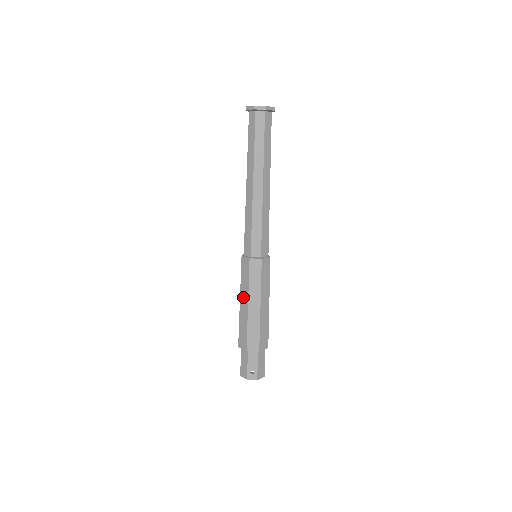
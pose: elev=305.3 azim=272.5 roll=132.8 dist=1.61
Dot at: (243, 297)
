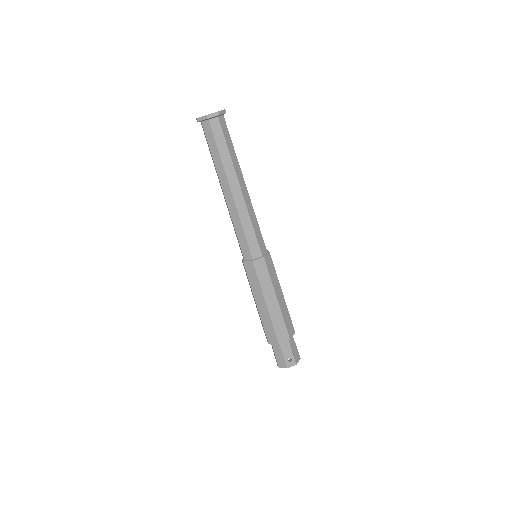
Dot at: (258, 298)
